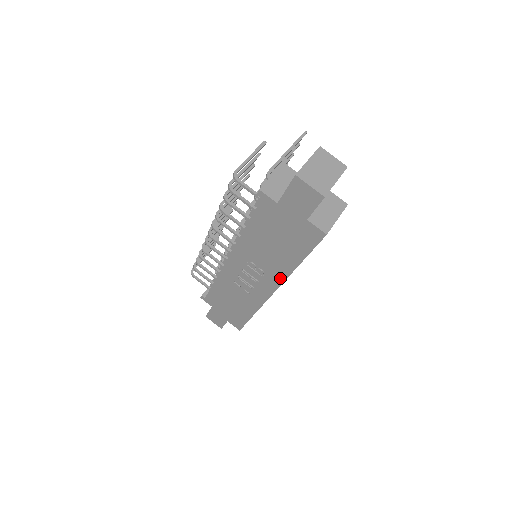
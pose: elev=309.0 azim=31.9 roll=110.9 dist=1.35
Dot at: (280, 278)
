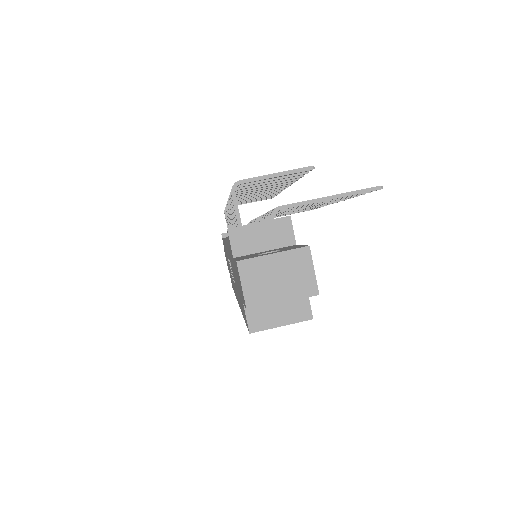
Dot at: occluded
